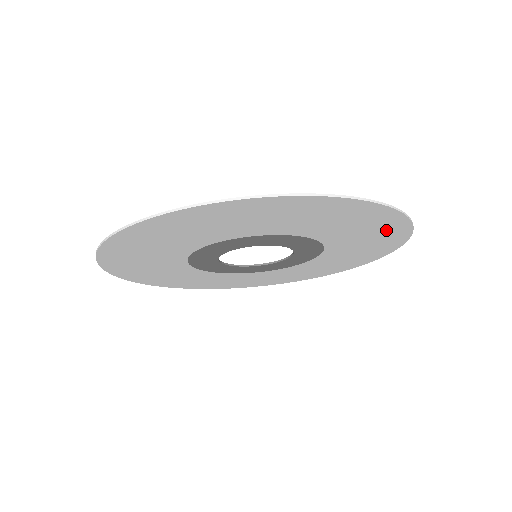
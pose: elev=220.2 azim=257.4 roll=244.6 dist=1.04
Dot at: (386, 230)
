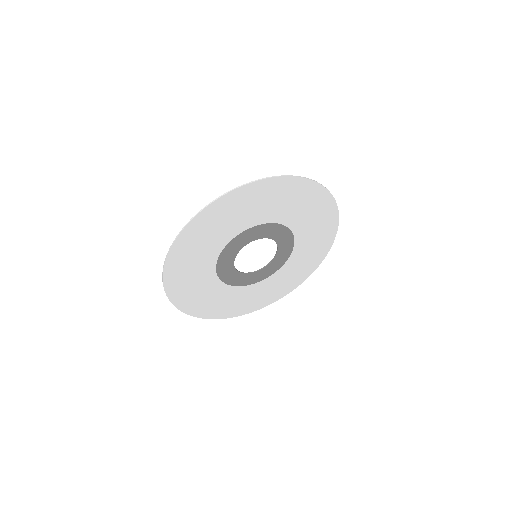
Dot at: (310, 196)
